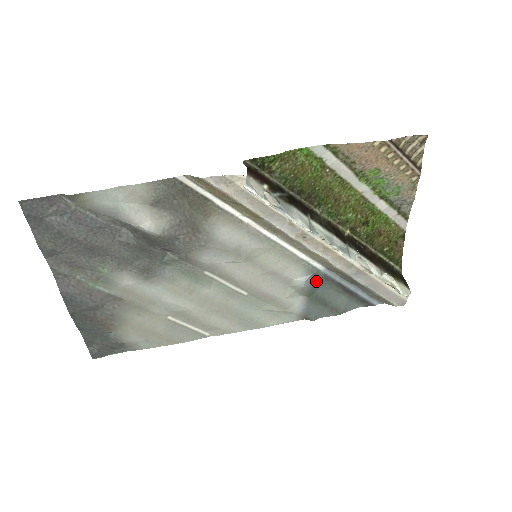
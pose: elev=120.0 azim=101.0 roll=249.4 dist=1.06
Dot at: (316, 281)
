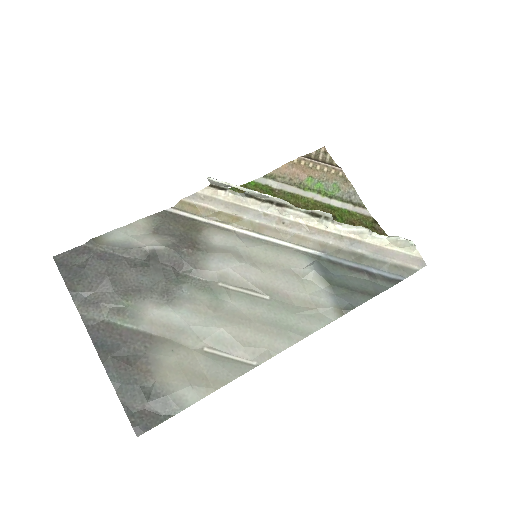
Dot at: (325, 268)
